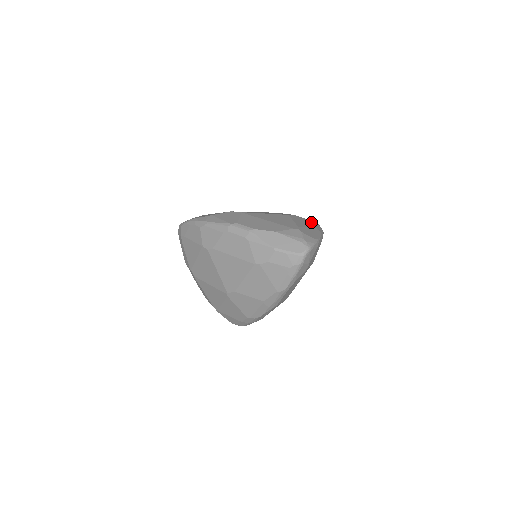
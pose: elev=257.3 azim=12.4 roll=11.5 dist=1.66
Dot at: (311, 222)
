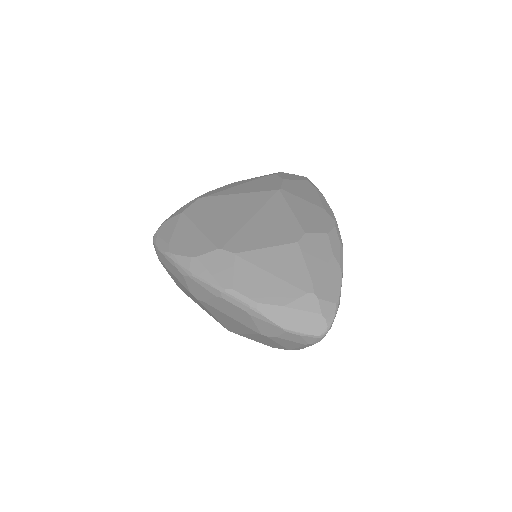
Dot at: (327, 241)
